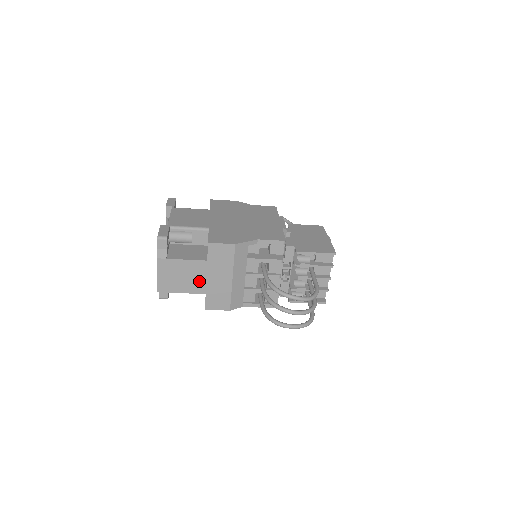
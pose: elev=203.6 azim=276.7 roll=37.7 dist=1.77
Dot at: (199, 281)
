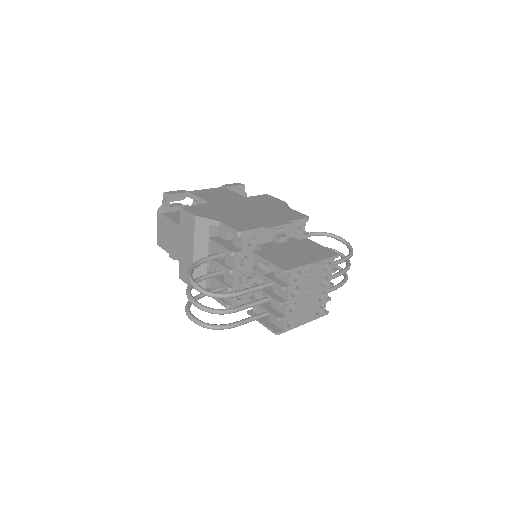
Dot at: (176, 245)
